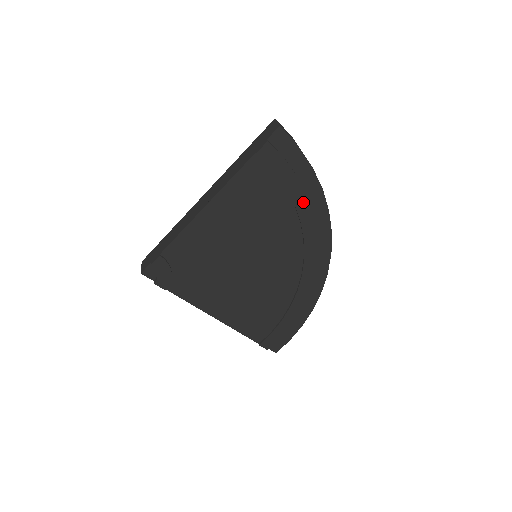
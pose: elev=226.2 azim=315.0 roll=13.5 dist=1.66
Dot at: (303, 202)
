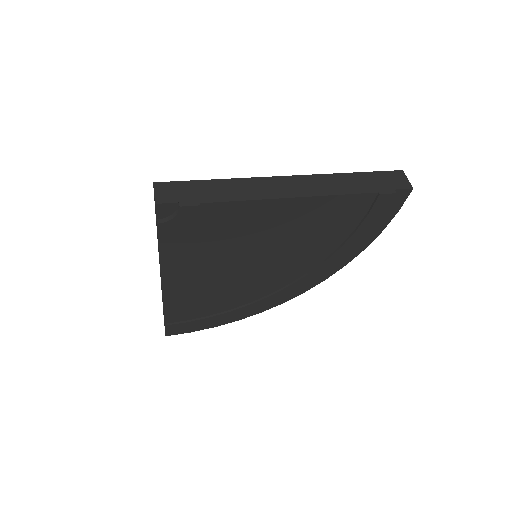
Dot at: (347, 250)
